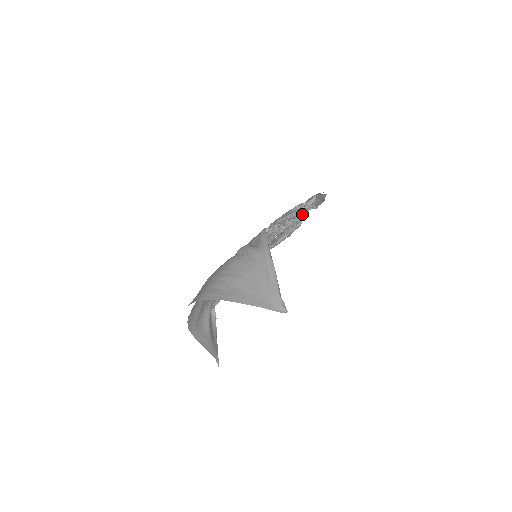
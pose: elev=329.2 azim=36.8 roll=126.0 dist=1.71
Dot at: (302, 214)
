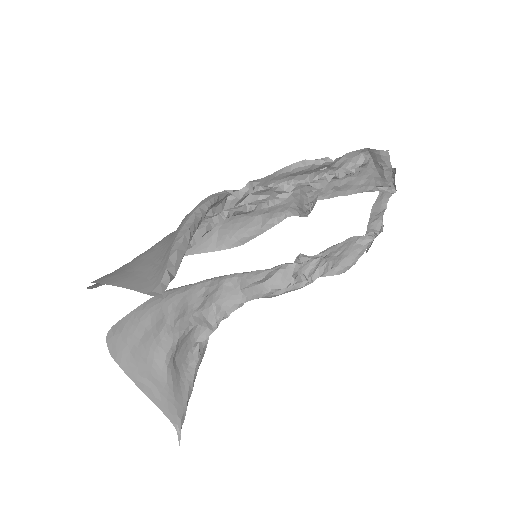
Dot at: (327, 179)
